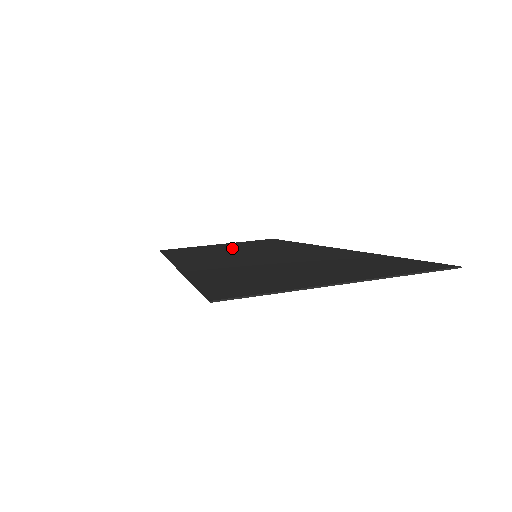
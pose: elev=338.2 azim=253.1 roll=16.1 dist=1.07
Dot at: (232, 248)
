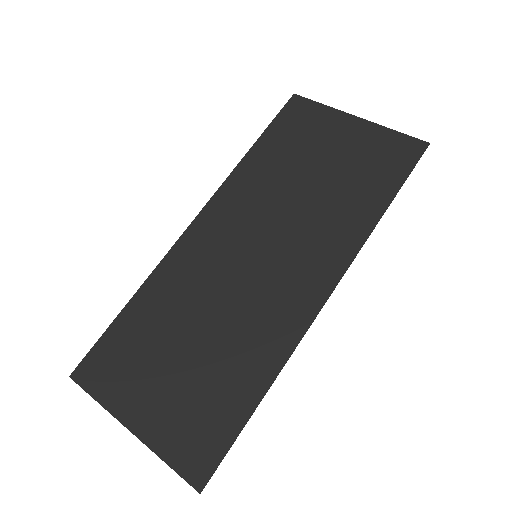
Dot at: (313, 176)
